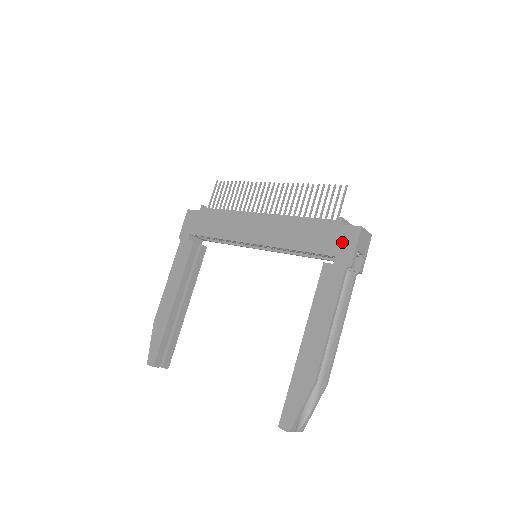
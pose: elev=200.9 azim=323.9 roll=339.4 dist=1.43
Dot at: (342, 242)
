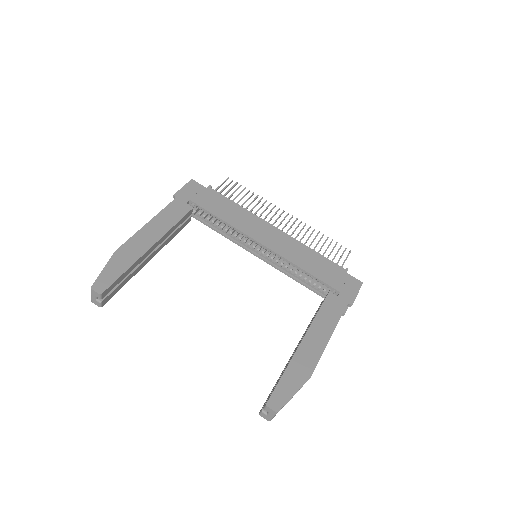
Dot at: (347, 285)
